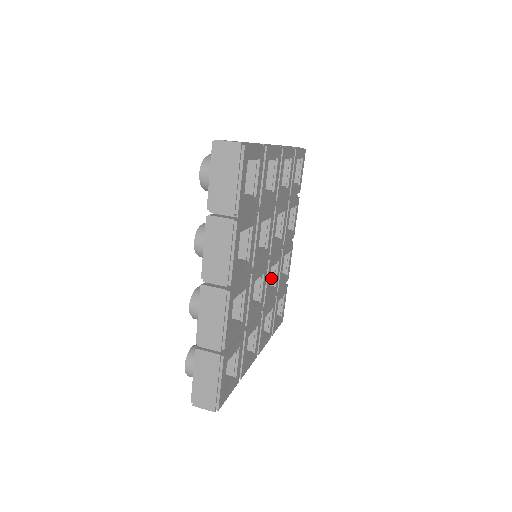
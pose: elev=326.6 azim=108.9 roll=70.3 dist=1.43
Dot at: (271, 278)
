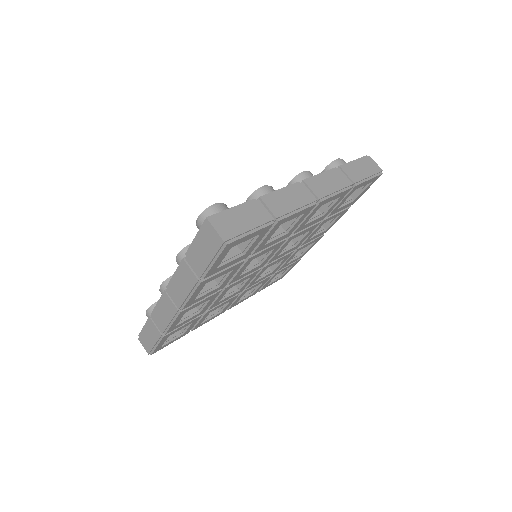
Dot at: occluded
